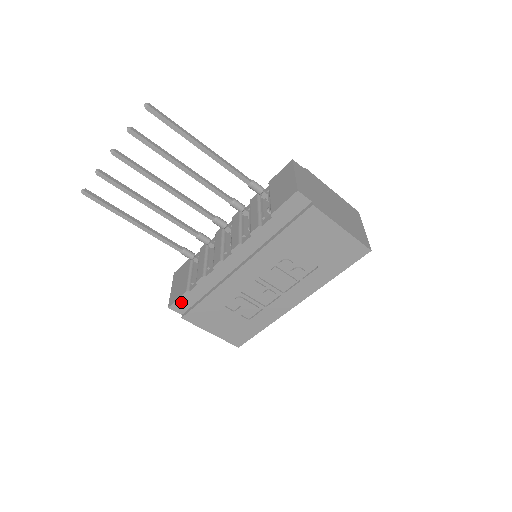
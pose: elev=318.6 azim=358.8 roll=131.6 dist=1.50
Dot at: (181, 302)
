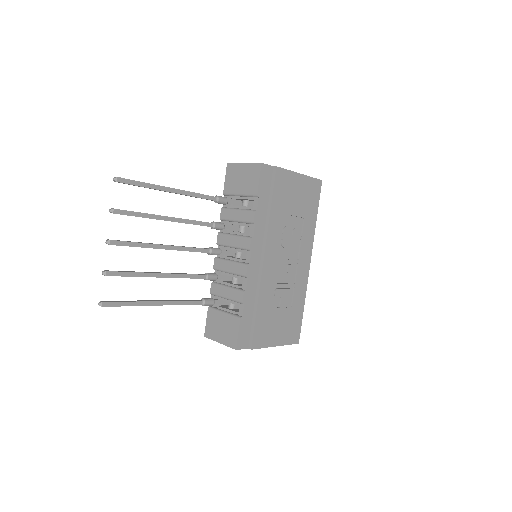
Dot at: (242, 334)
